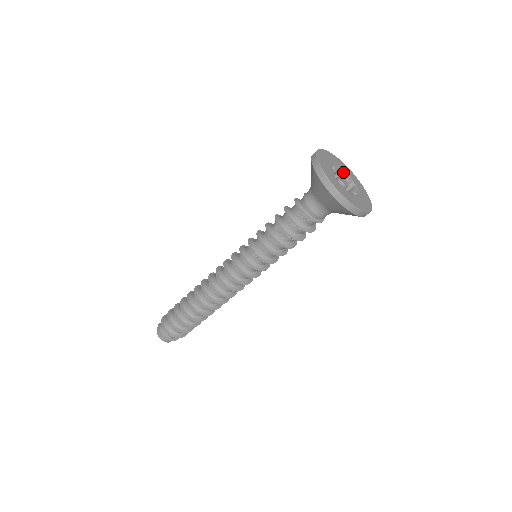
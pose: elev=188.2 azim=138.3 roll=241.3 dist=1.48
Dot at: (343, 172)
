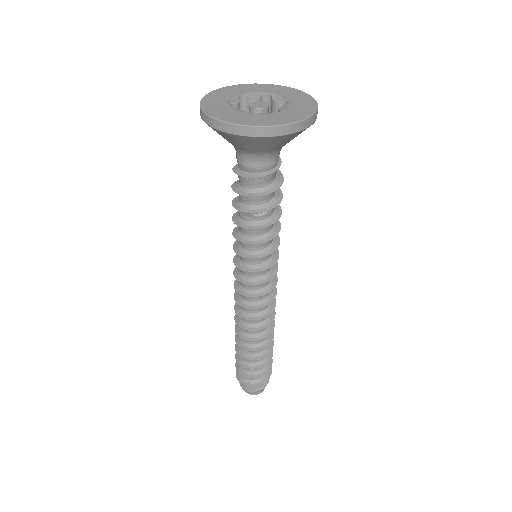
Dot at: (270, 96)
